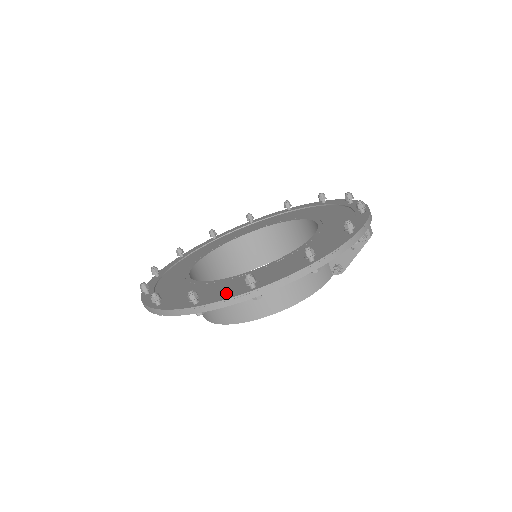
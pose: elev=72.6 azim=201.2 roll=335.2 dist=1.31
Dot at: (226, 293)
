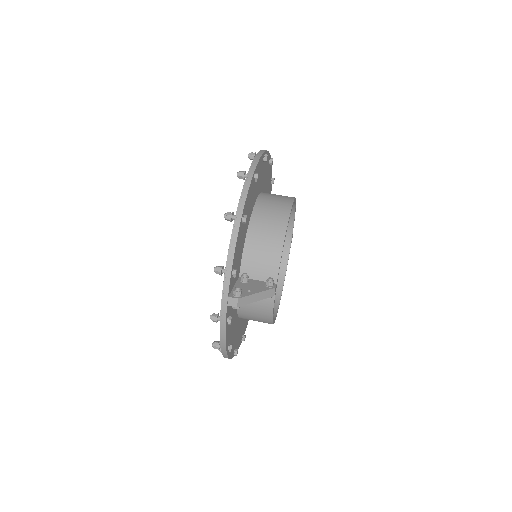
Dot at: occluded
